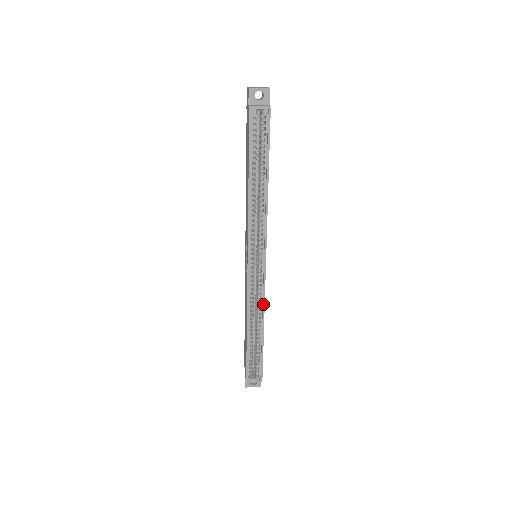
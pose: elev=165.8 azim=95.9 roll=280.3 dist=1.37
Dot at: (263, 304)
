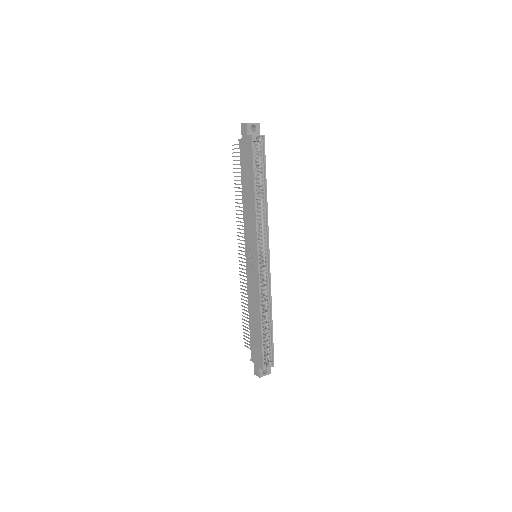
Dot at: (270, 293)
